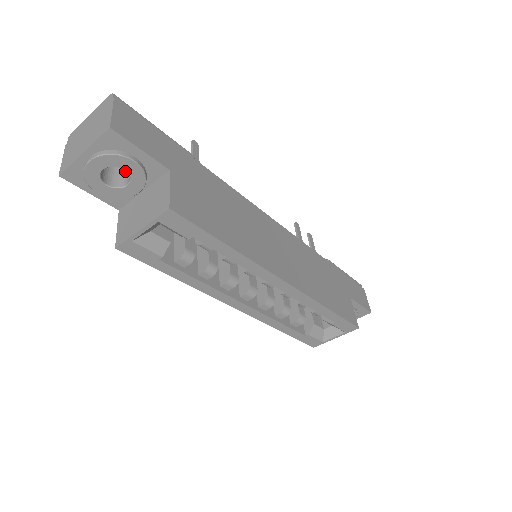
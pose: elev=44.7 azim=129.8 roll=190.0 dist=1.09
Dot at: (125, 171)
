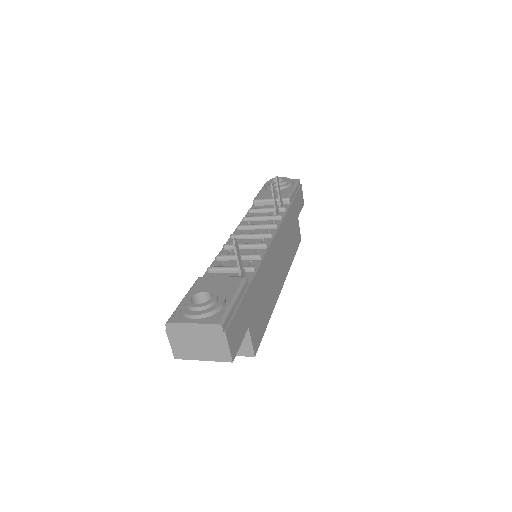
Dot at: occluded
